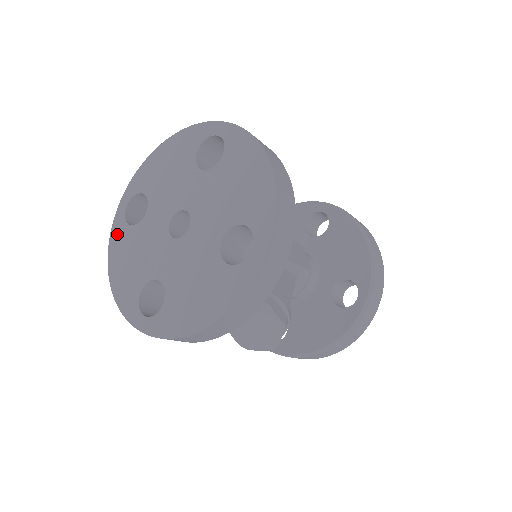
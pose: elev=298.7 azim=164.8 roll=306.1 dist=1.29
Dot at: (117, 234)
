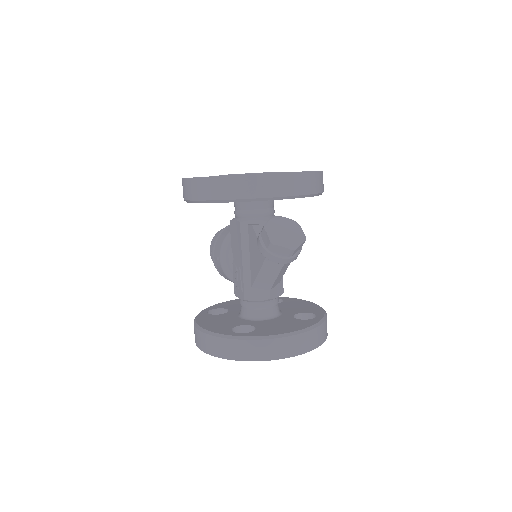
Dot at: occluded
